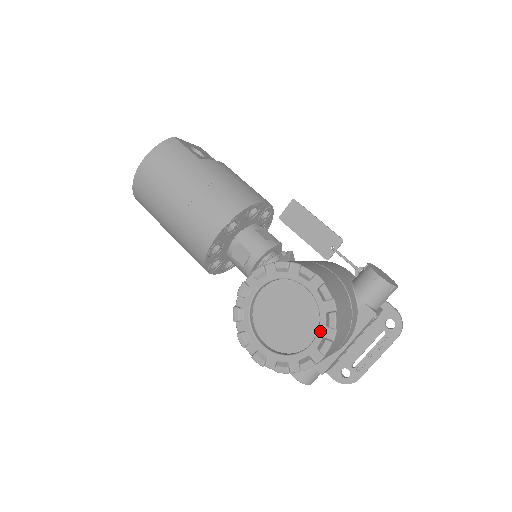
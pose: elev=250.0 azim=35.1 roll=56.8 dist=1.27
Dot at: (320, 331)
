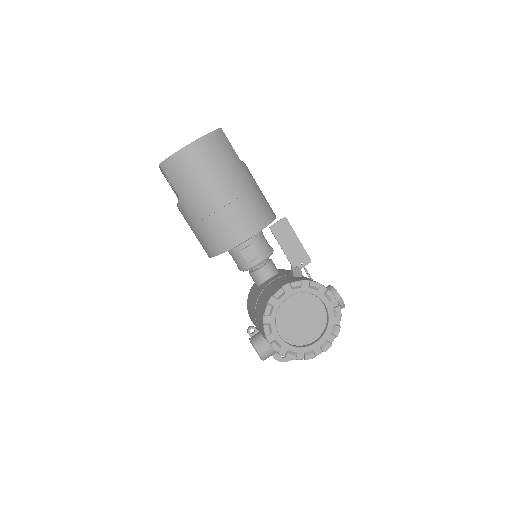
Dot at: (325, 335)
